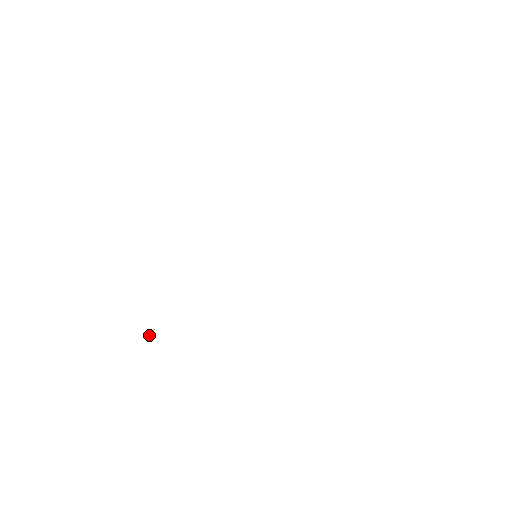
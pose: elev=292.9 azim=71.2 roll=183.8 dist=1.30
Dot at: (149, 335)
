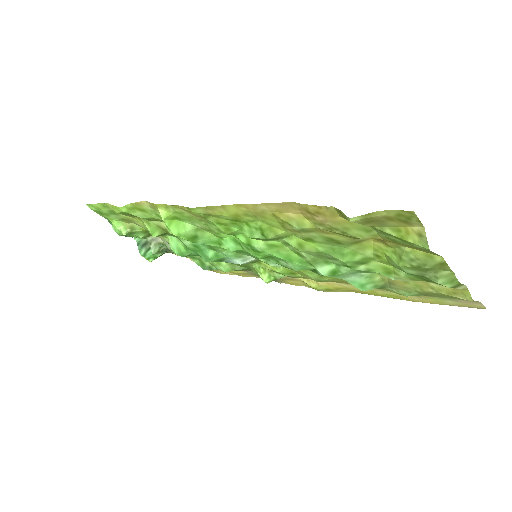
Dot at: (131, 230)
